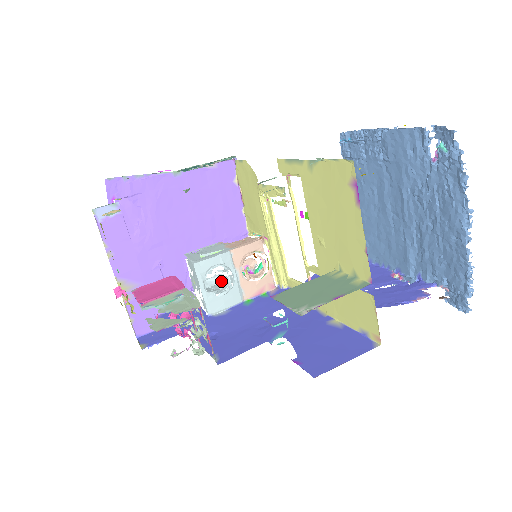
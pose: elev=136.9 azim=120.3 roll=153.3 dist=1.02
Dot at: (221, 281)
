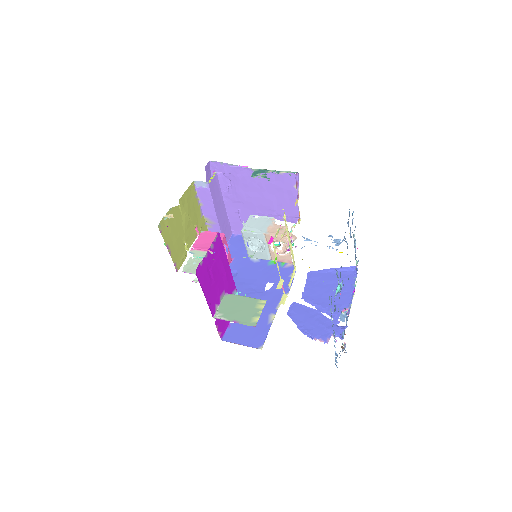
Dot at: occluded
